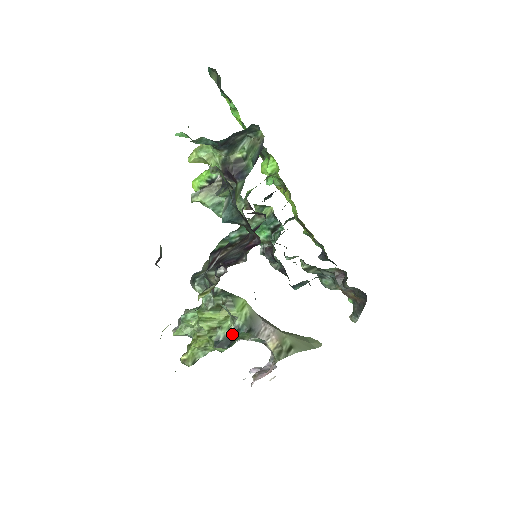
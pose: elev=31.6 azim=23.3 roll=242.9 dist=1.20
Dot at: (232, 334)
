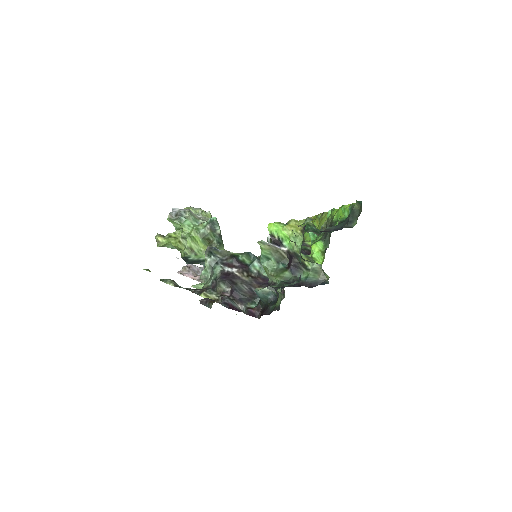
Dot at: (198, 261)
